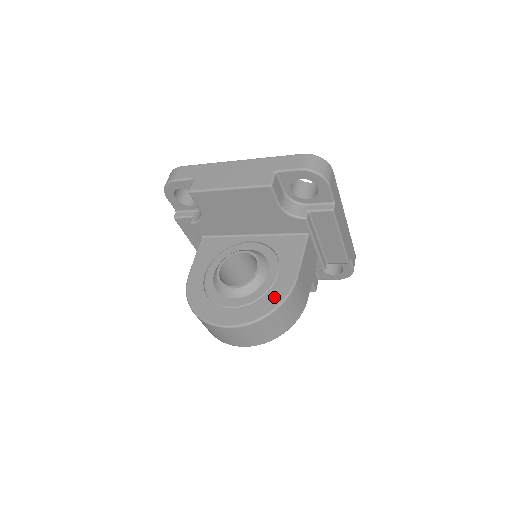
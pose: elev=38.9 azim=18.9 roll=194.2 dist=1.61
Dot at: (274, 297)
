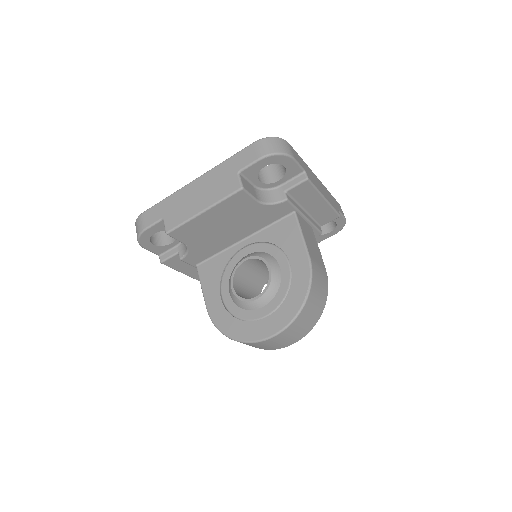
Dot at: (299, 286)
